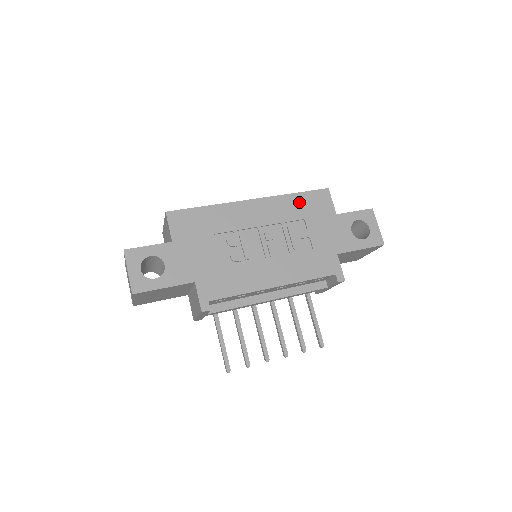
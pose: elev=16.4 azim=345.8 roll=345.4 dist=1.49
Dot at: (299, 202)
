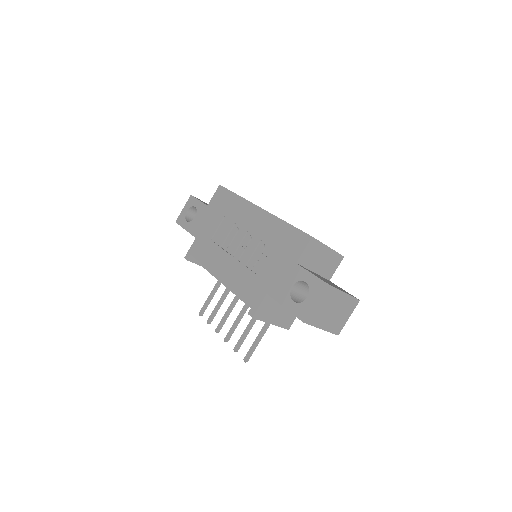
Dot at: (283, 232)
